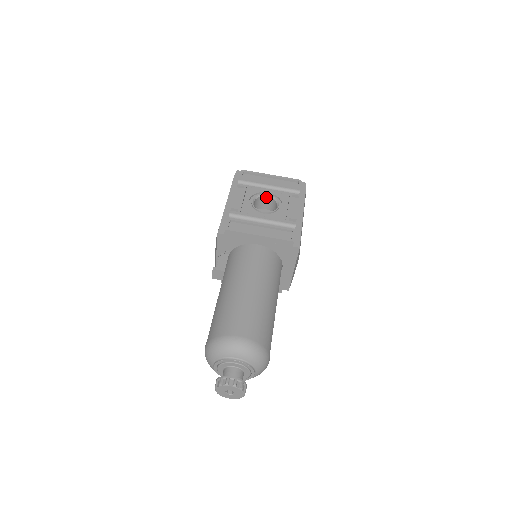
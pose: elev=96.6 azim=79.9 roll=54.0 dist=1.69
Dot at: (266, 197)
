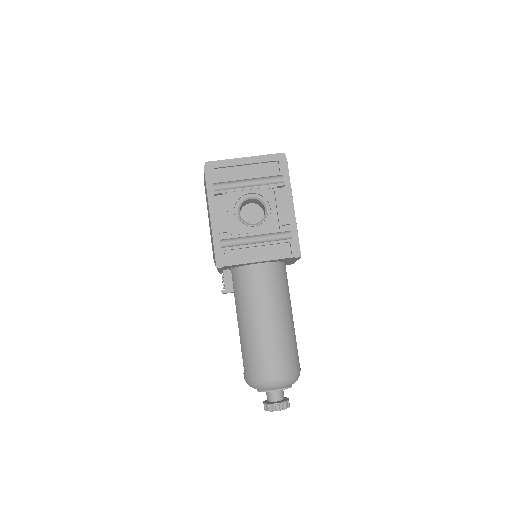
Dot at: (250, 199)
